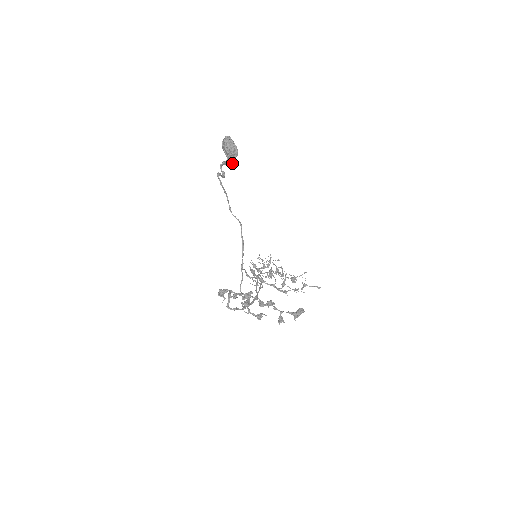
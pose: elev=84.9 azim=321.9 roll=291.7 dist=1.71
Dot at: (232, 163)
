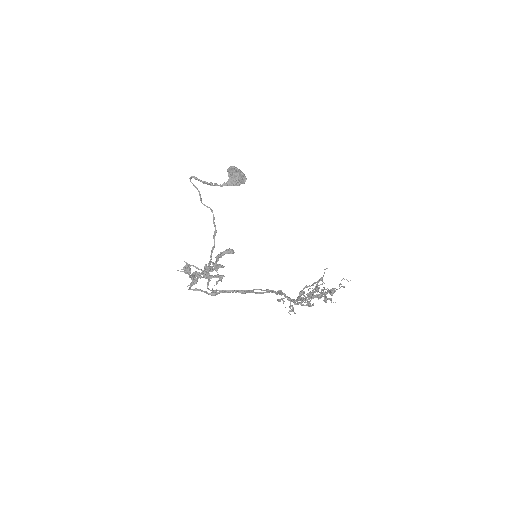
Dot at: (237, 185)
